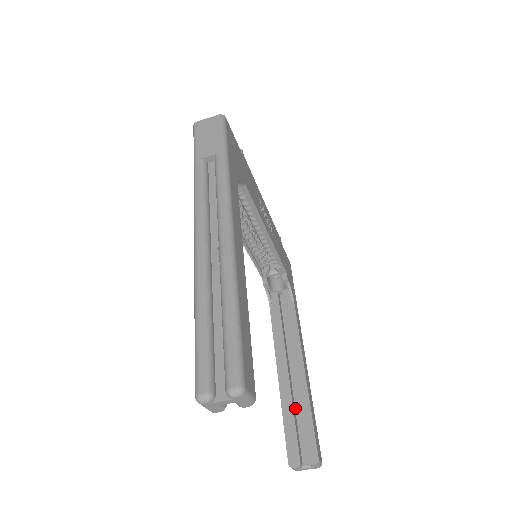
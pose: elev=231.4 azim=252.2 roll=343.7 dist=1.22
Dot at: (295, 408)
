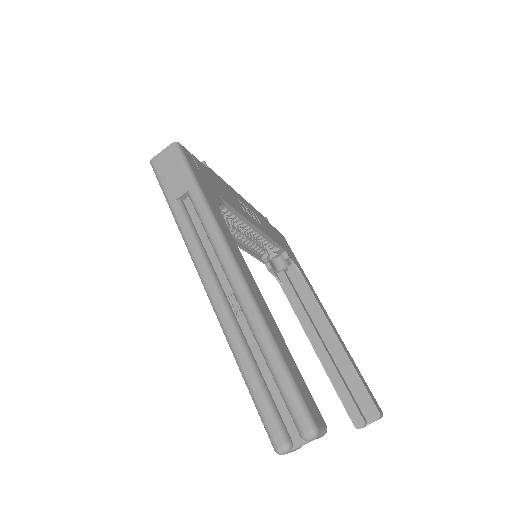
Dot at: (341, 373)
